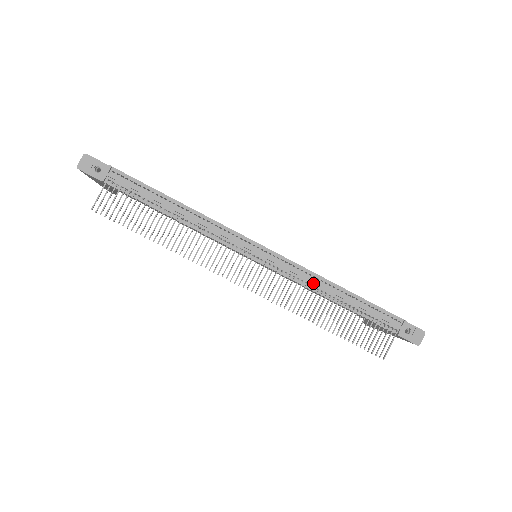
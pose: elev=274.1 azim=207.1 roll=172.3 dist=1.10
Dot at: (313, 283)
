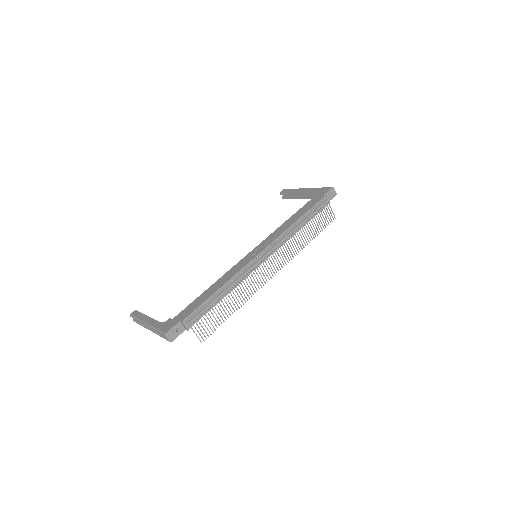
Dot at: (289, 234)
